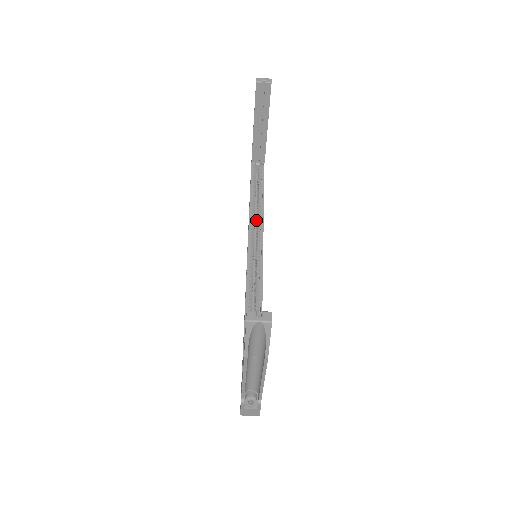
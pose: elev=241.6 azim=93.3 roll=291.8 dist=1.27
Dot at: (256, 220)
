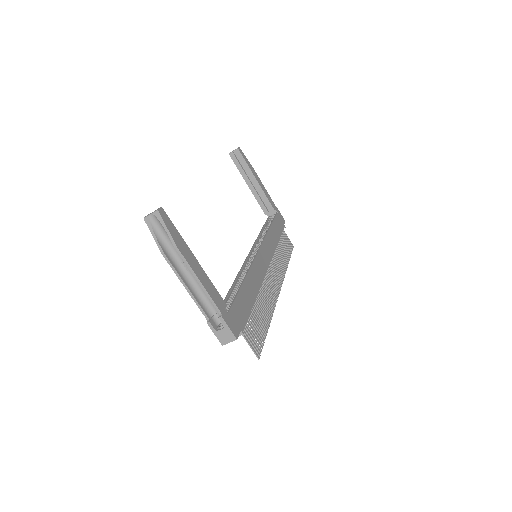
Dot at: occluded
